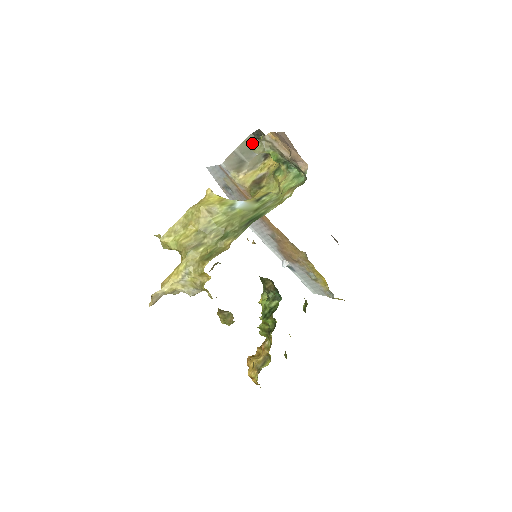
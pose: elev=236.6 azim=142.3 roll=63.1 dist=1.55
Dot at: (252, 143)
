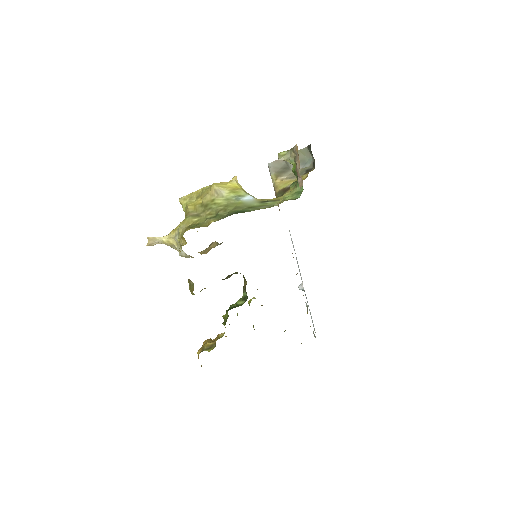
Dot at: (304, 155)
